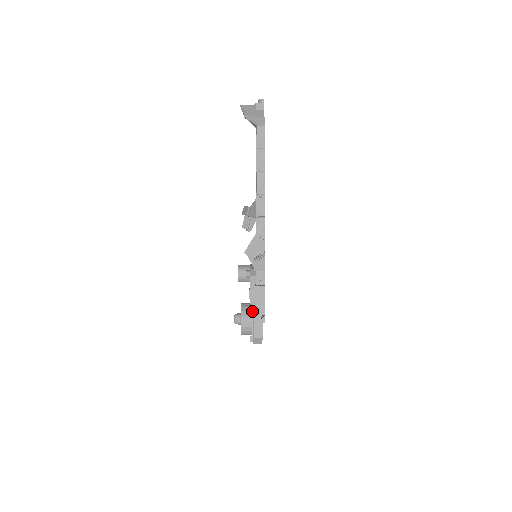
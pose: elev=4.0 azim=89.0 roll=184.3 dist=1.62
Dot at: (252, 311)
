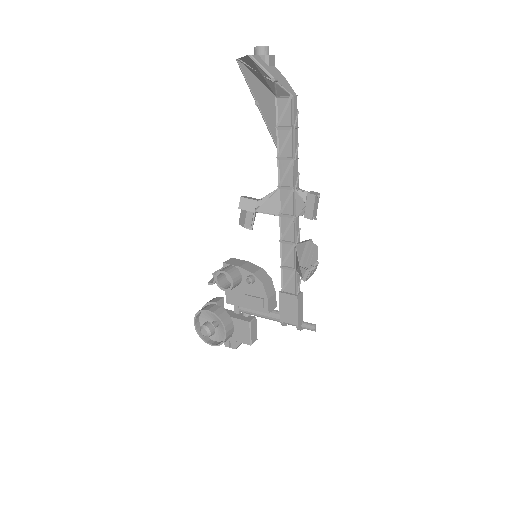
Dot at: occluded
